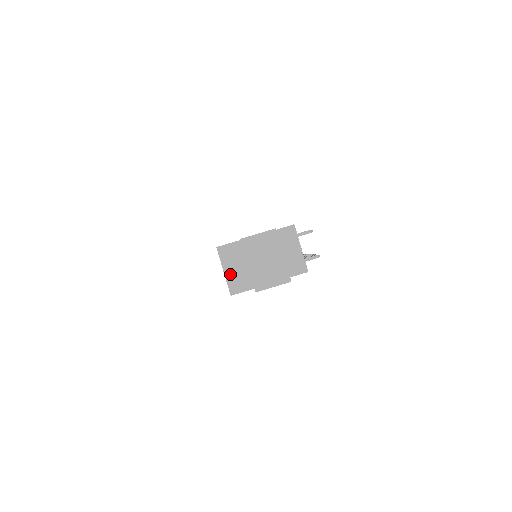
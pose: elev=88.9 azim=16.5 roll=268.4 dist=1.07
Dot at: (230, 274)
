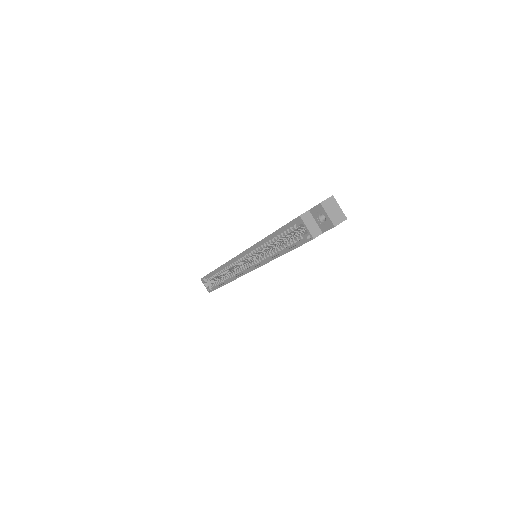
Dot at: (310, 228)
